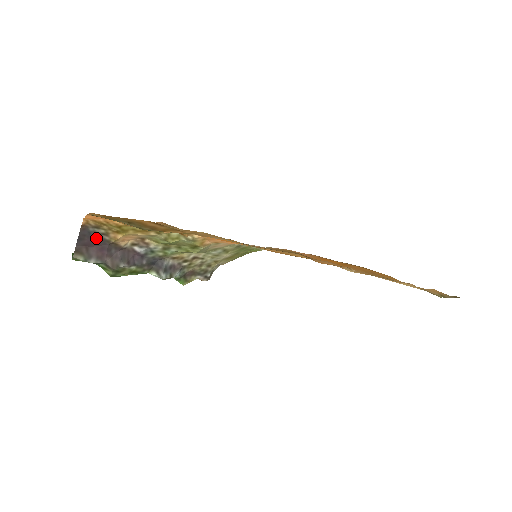
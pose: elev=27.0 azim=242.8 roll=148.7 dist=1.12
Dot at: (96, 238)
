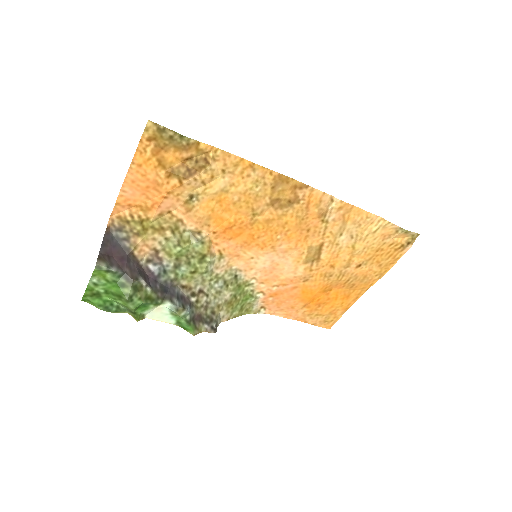
Dot at: (117, 246)
